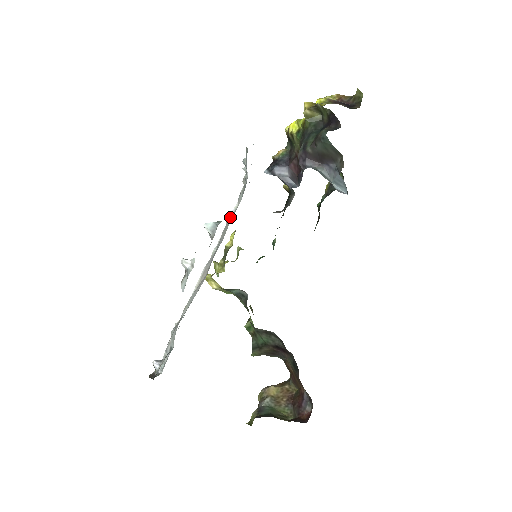
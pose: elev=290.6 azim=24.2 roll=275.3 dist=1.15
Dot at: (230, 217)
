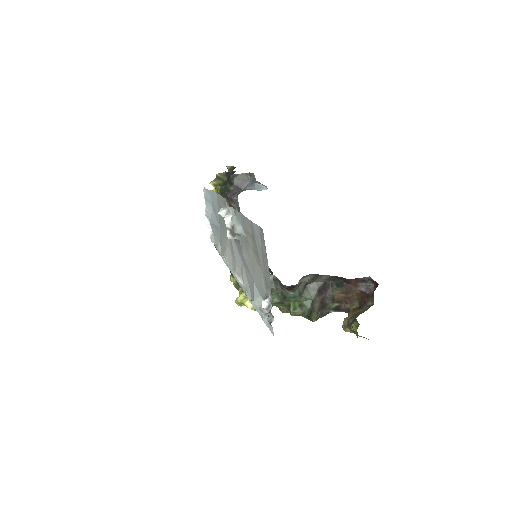
Dot at: (222, 254)
